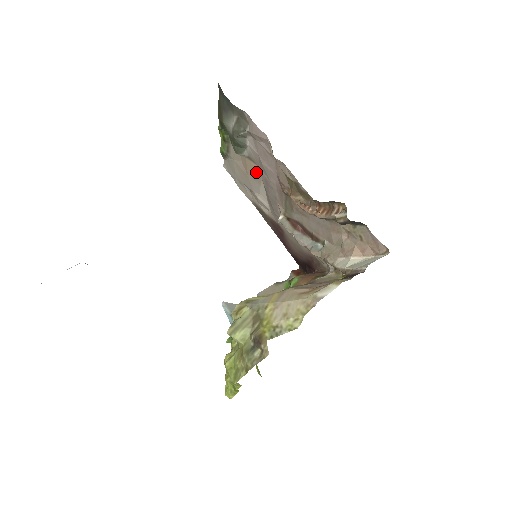
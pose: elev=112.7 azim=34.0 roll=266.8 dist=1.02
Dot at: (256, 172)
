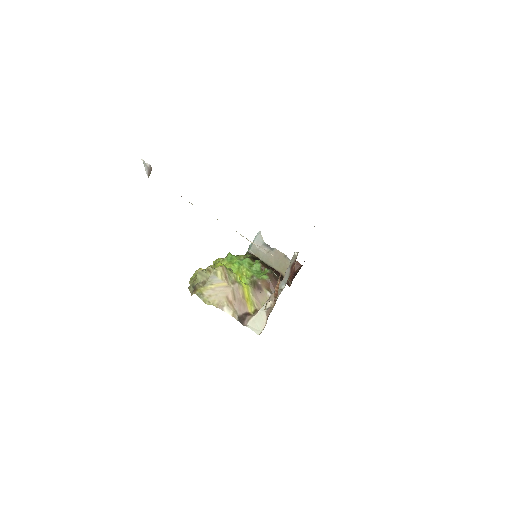
Dot at: occluded
